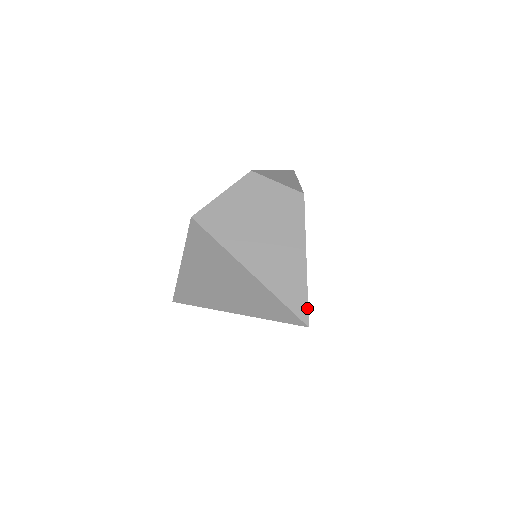
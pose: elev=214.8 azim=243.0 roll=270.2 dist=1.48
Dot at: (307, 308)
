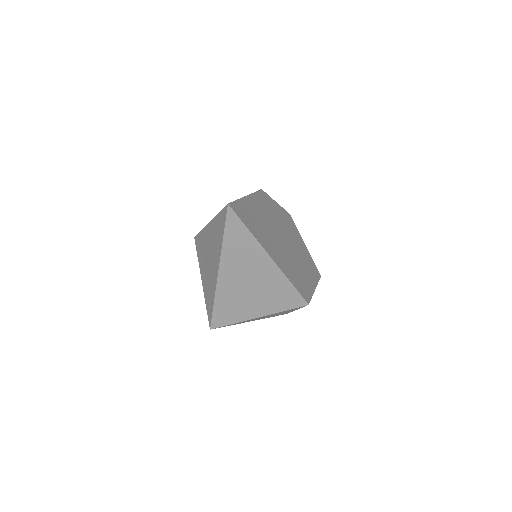
Dot at: (233, 202)
